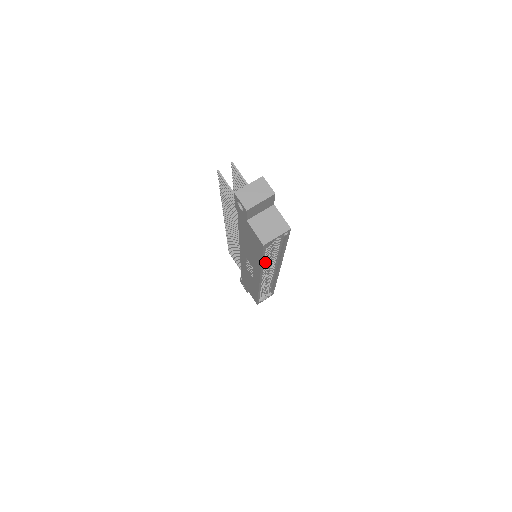
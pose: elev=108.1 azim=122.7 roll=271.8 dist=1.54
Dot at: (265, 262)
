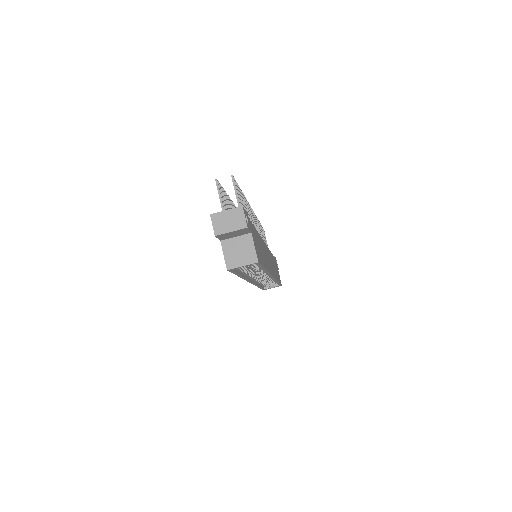
Dot at: (247, 273)
